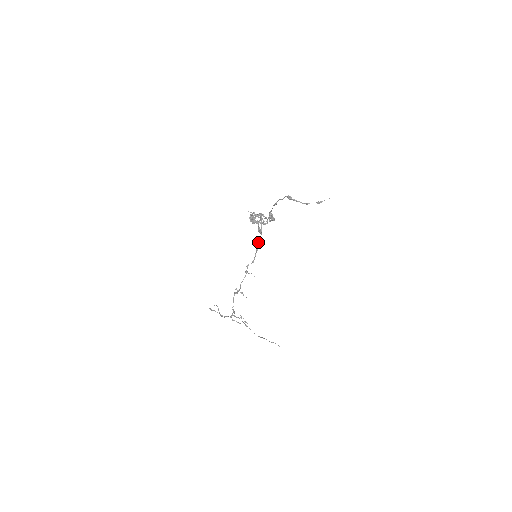
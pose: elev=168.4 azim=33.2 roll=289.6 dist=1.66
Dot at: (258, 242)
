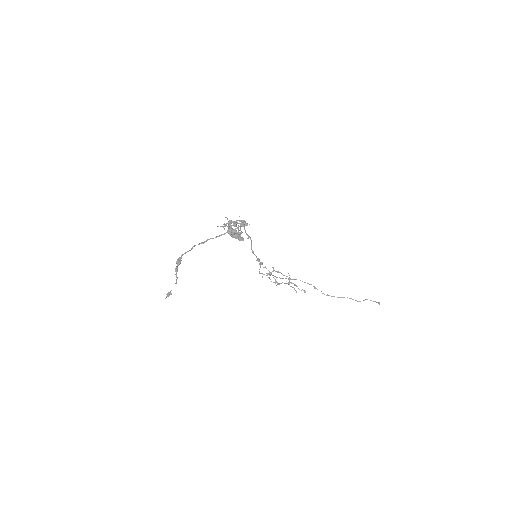
Dot at: (251, 244)
